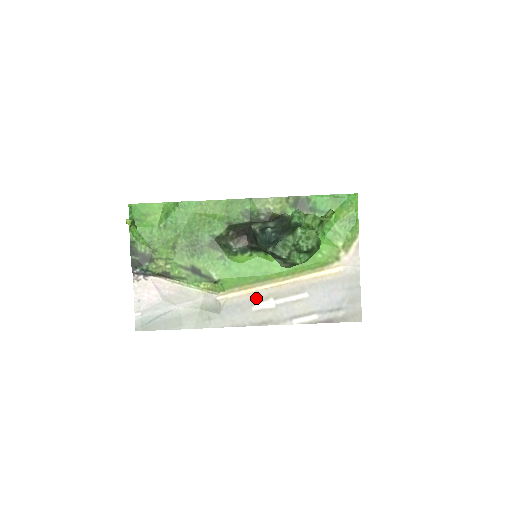
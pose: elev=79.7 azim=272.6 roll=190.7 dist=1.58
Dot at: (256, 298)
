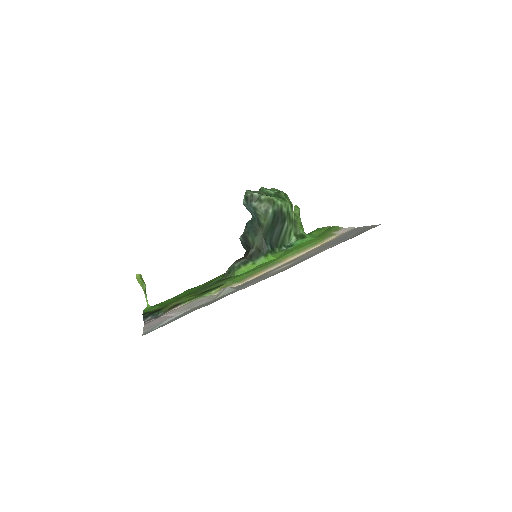
Dot at: (270, 272)
